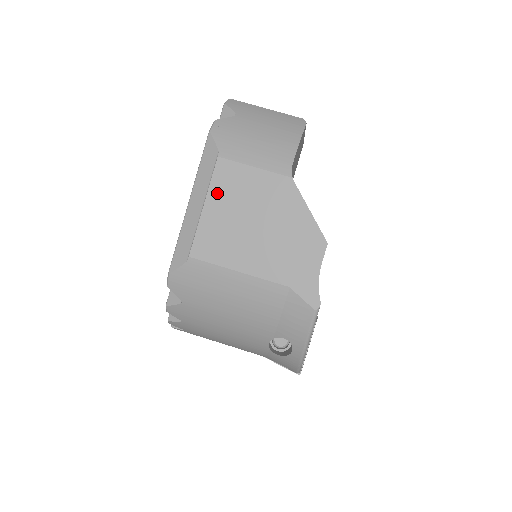
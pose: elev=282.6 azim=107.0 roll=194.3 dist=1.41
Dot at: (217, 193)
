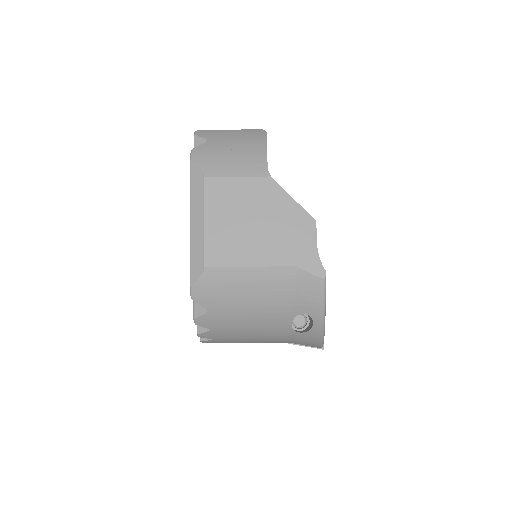
Dot at: (213, 207)
